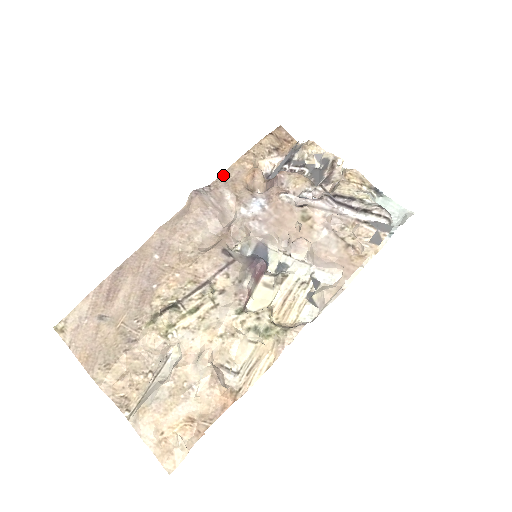
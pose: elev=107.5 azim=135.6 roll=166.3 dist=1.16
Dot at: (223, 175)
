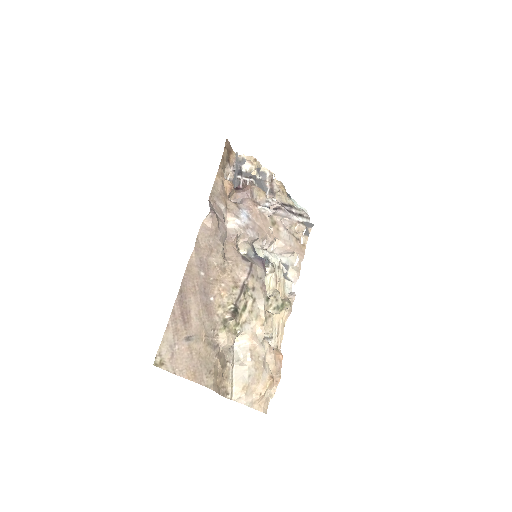
Dot at: (213, 190)
